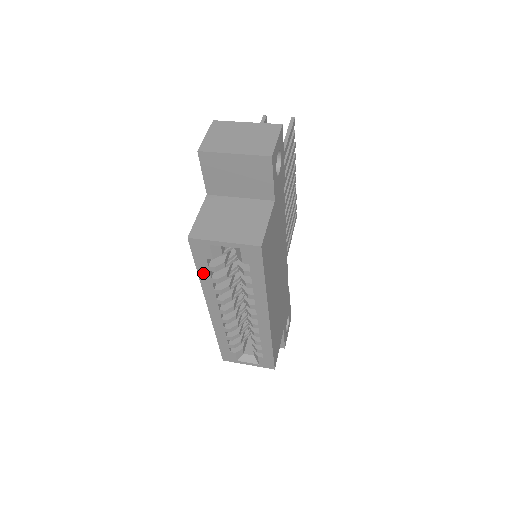
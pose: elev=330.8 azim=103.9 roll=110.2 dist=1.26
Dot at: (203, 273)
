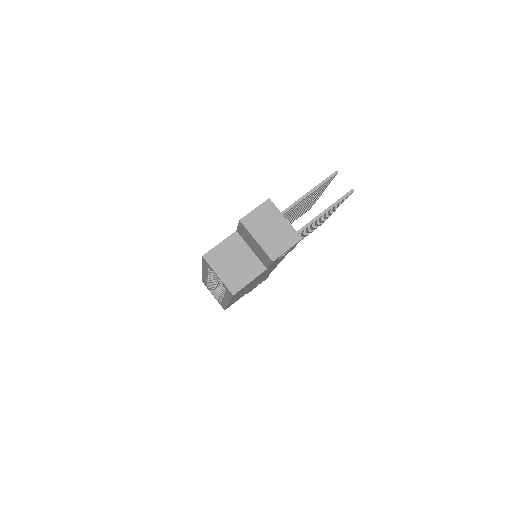
Dot at: (205, 266)
